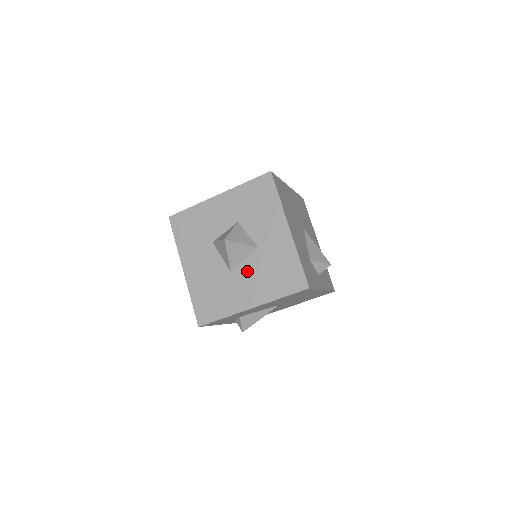
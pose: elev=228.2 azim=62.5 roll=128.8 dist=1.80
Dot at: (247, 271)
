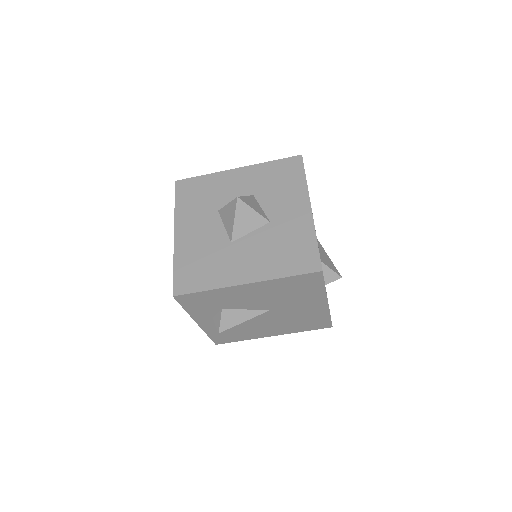
Dot at: (251, 244)
